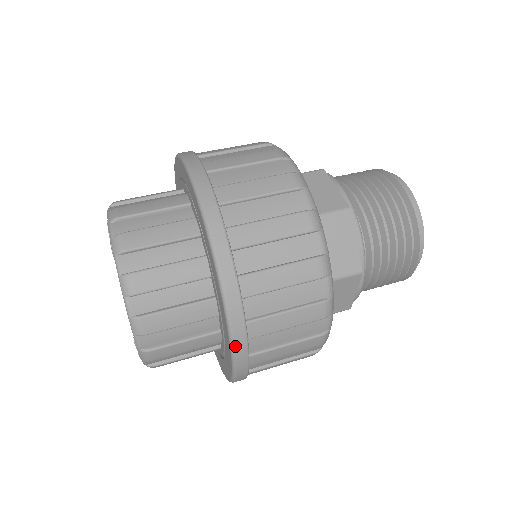
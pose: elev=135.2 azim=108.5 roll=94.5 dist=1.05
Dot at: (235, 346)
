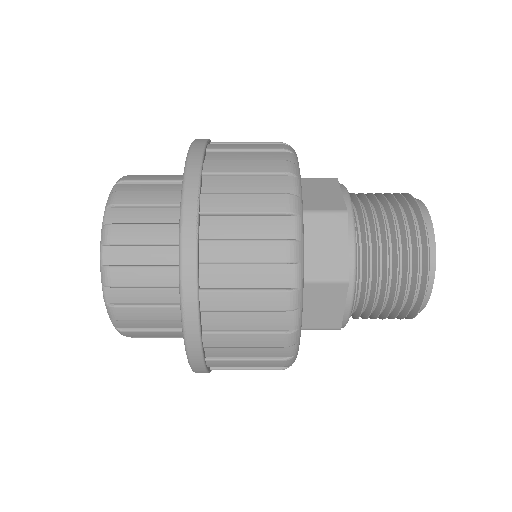
Dot at: (185, 313)
